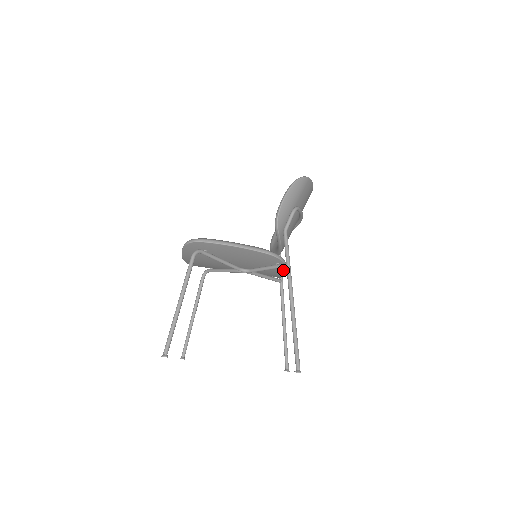
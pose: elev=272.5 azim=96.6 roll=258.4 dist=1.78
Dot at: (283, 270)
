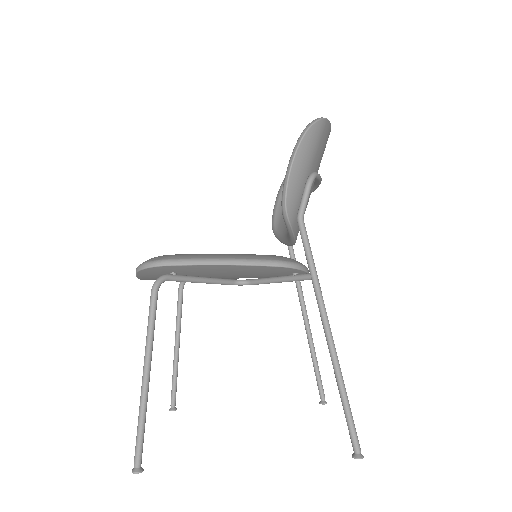
Dot at: occluded
